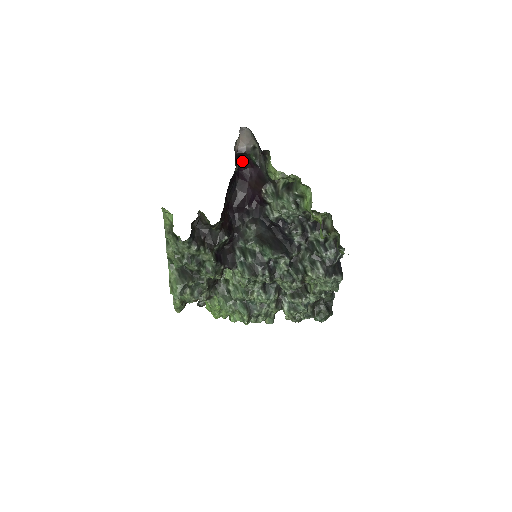
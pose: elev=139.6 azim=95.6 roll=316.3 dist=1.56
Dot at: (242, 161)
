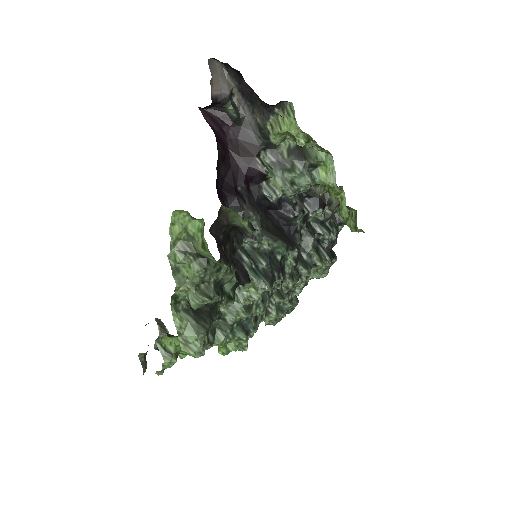
Dot at: (208, 114)
